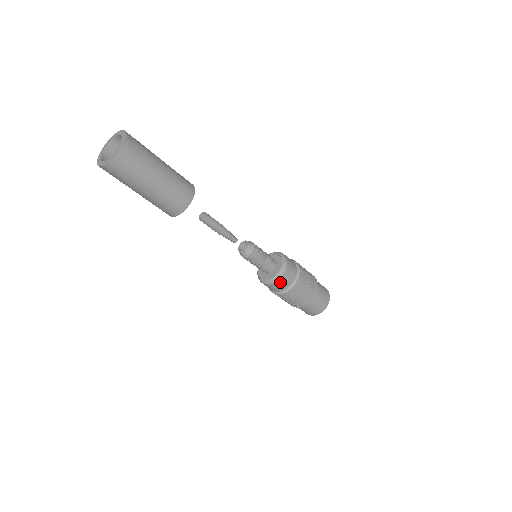
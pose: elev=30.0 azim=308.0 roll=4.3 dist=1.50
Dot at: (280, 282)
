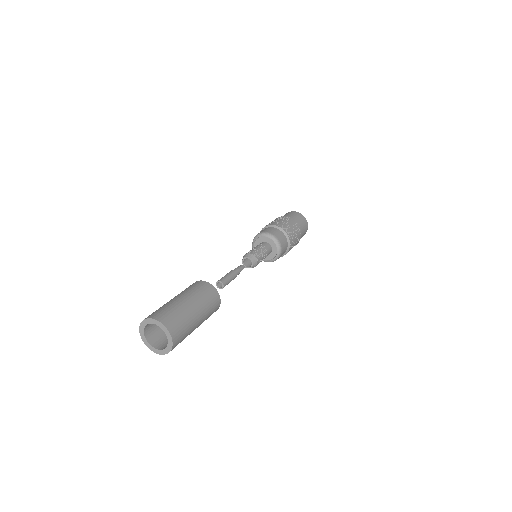
Dot at: occluded
